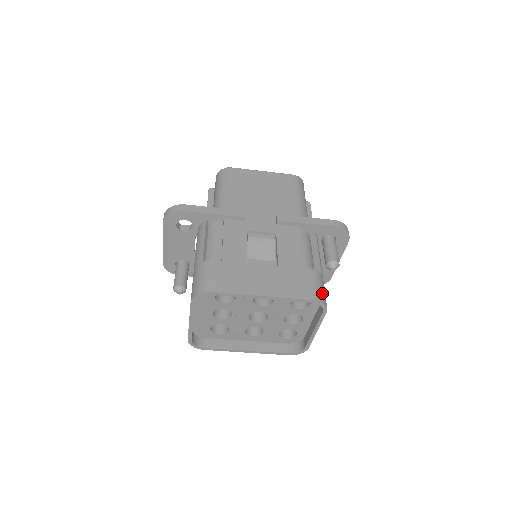
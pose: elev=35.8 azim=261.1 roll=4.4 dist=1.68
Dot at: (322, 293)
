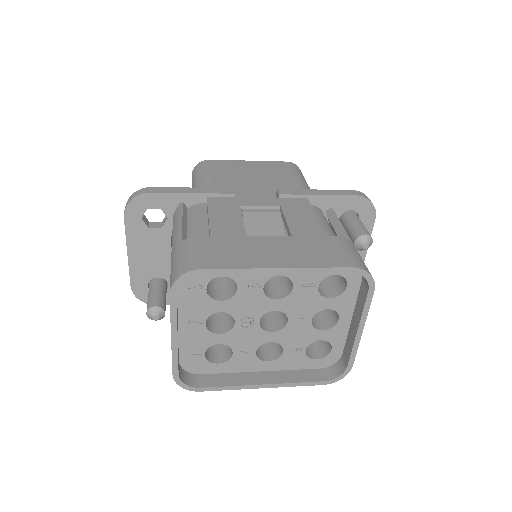
Dot at: (362, 262)
